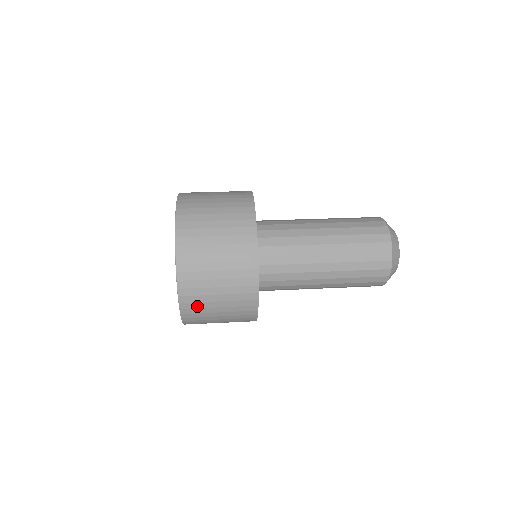
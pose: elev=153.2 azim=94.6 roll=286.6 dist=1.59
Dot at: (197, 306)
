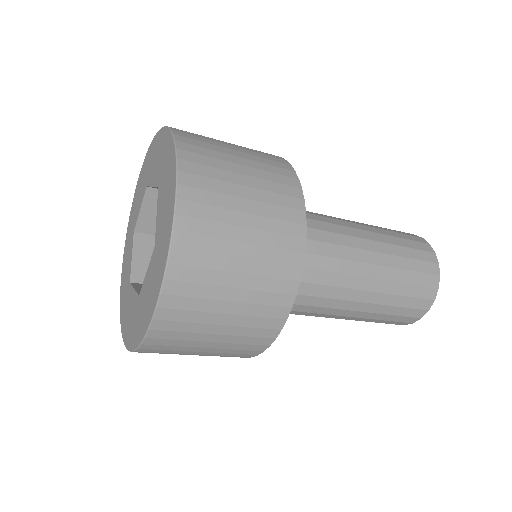
Dot at: (208, 186)
